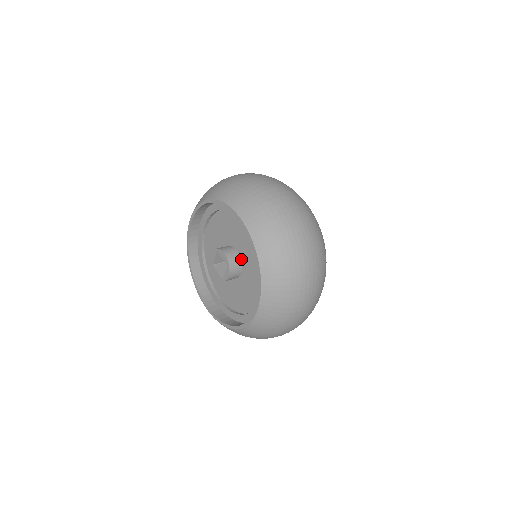
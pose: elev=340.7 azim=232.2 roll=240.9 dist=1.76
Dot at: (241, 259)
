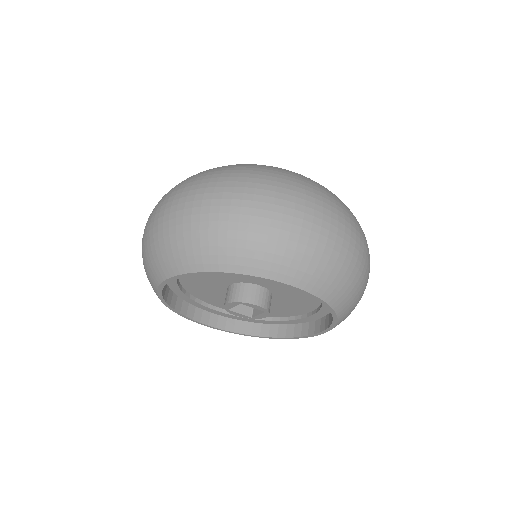
Dot at: (270, 291)
